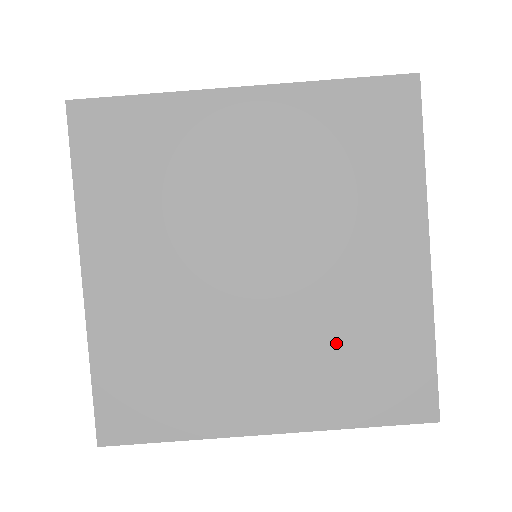
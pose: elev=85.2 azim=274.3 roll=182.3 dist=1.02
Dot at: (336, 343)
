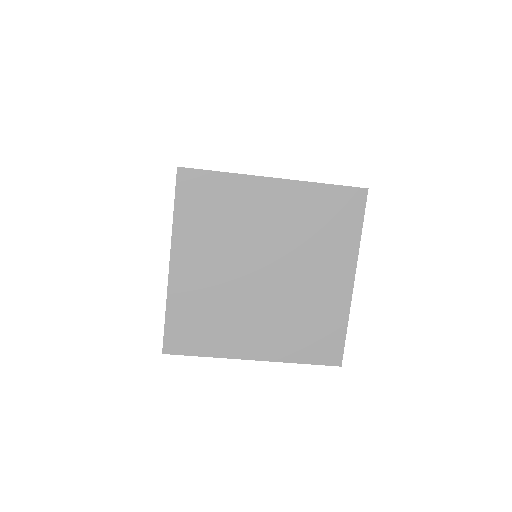
Dot at: occluded
